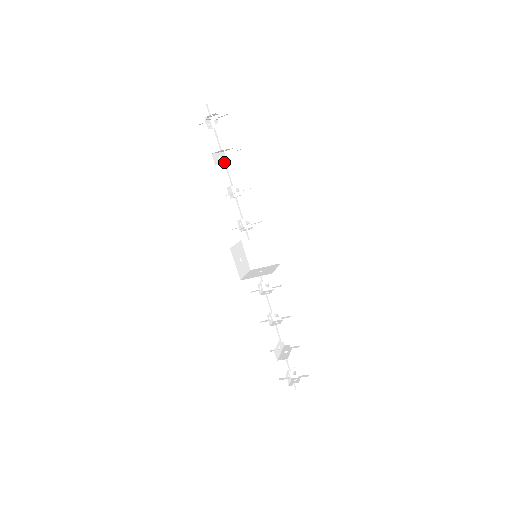
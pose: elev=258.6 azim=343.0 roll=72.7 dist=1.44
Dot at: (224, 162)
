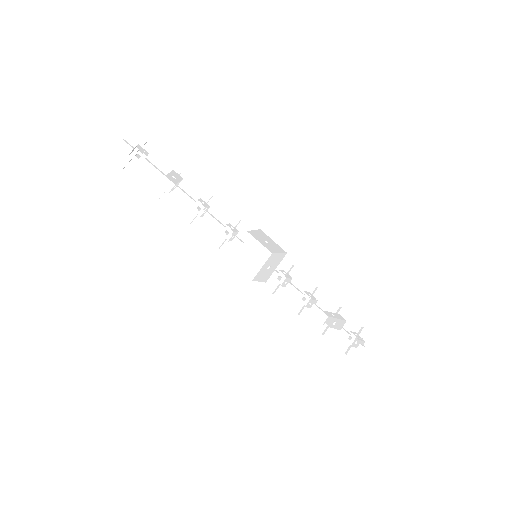
Dot at: occluded
